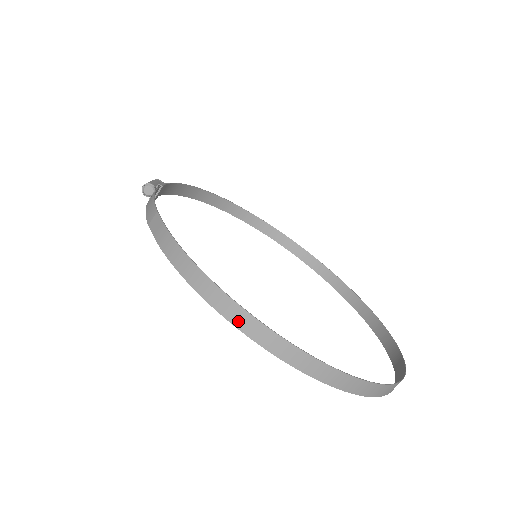
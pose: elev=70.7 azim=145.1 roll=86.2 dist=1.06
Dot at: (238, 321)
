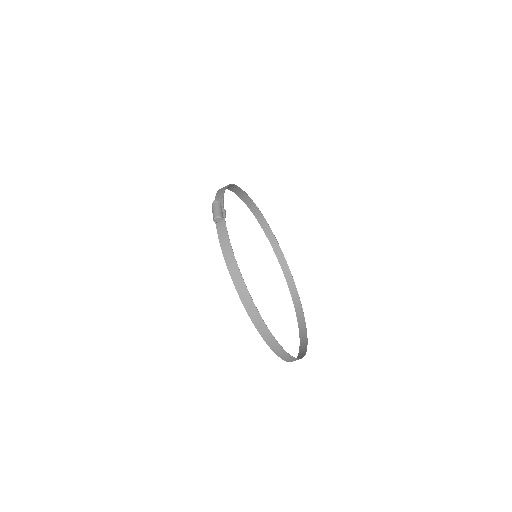
Dot at: (269, 341)
